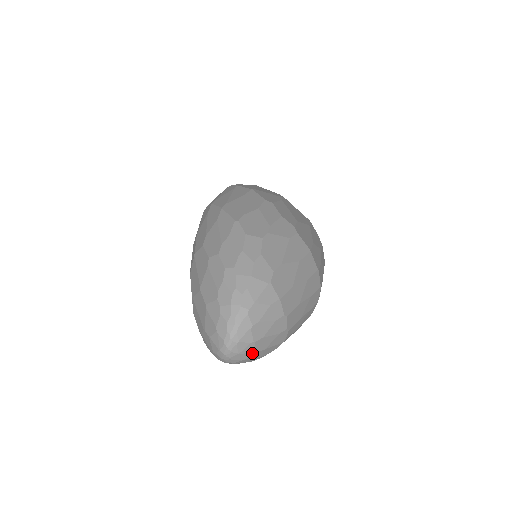
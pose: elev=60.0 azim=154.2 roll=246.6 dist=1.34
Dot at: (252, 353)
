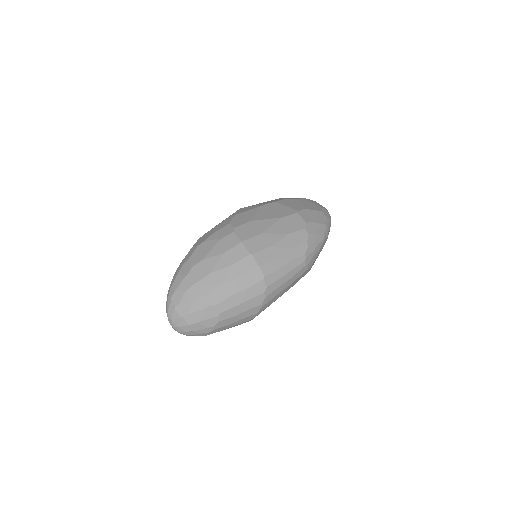
Dot at: (188, 326)
